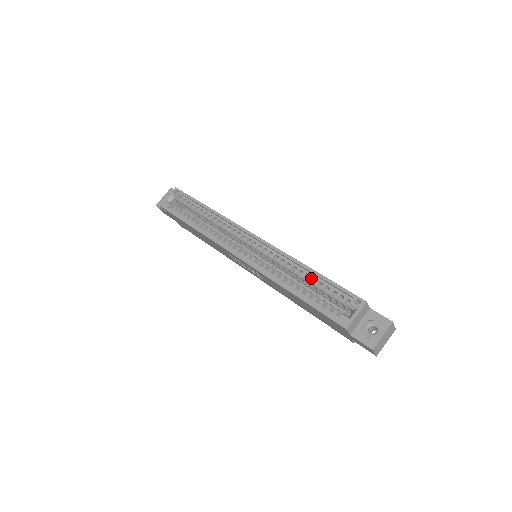
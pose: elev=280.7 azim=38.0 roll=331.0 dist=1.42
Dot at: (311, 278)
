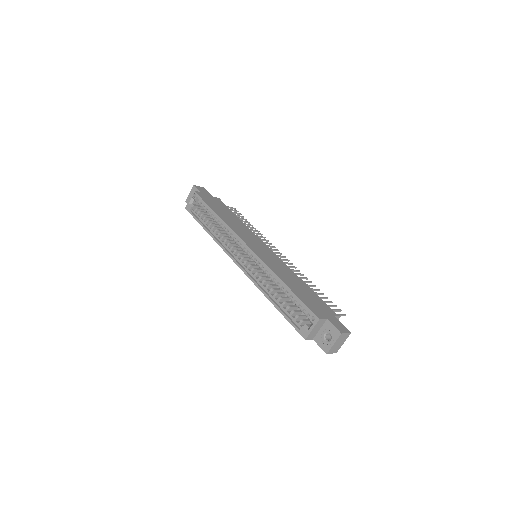
Dot at: (285, 291)
